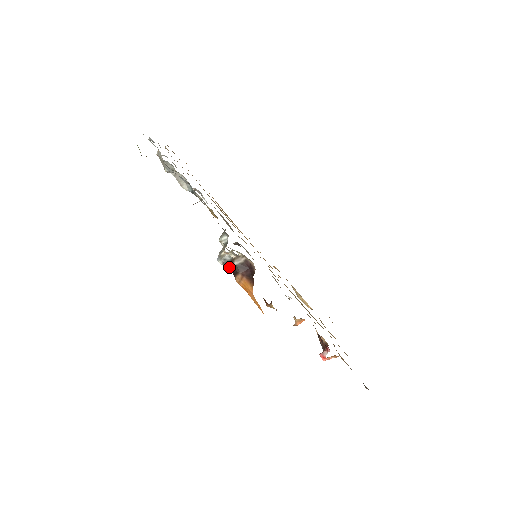
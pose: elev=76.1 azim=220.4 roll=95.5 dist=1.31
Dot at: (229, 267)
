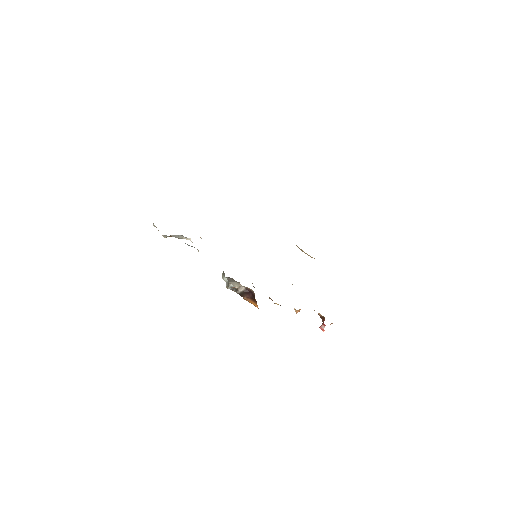
Dot at: occluded
